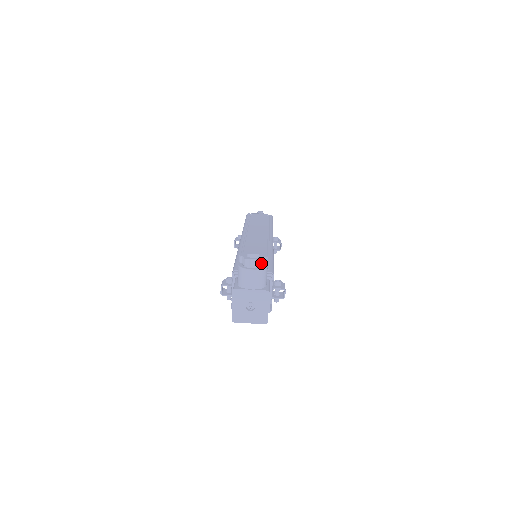
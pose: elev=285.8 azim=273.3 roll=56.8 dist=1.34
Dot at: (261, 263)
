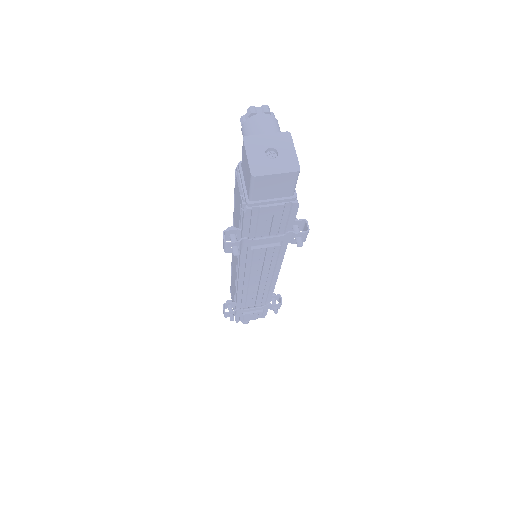
Dot at: (269, 111)
